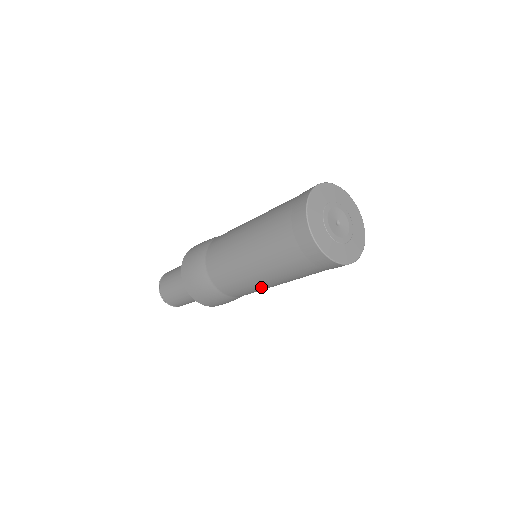
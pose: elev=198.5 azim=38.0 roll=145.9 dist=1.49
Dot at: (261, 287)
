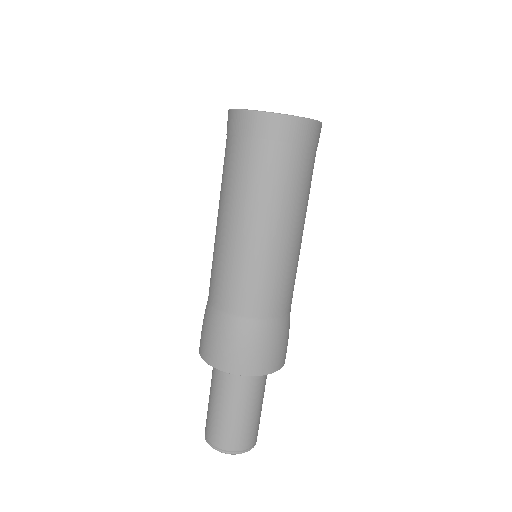
Dot at: (264, 257)
